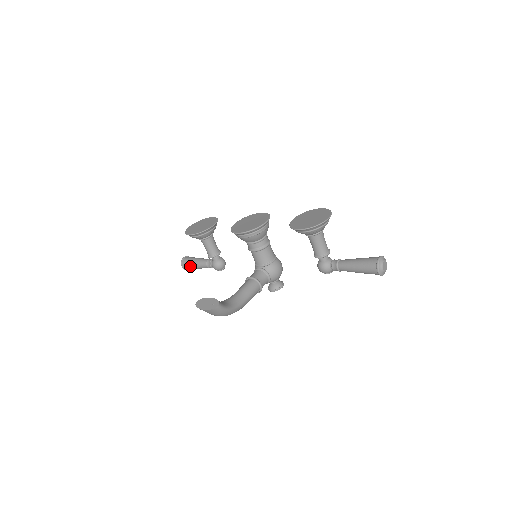
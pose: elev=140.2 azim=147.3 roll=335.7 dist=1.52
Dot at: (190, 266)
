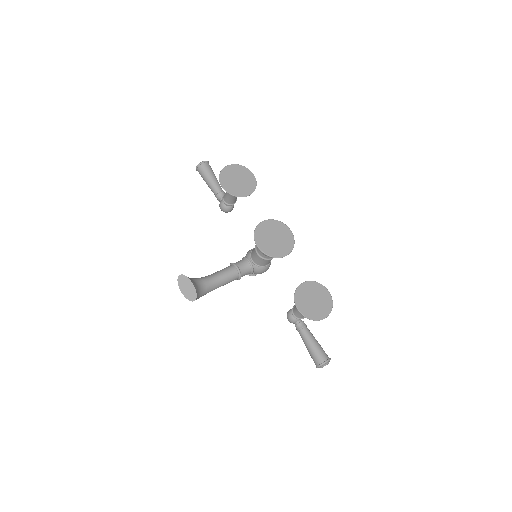
Dot at: (203, 177)
